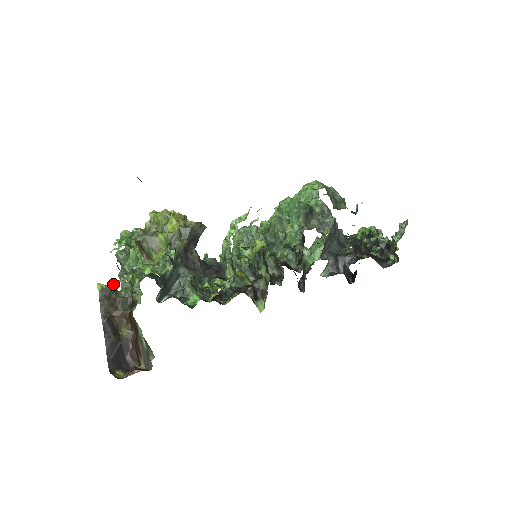
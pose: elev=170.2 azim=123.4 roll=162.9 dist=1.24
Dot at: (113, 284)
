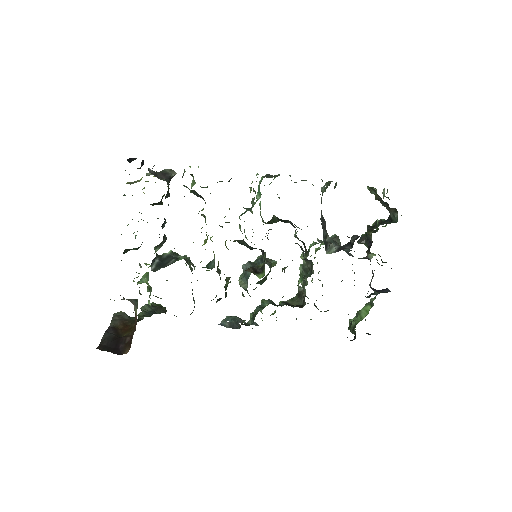
Dot at: (130, 317)
